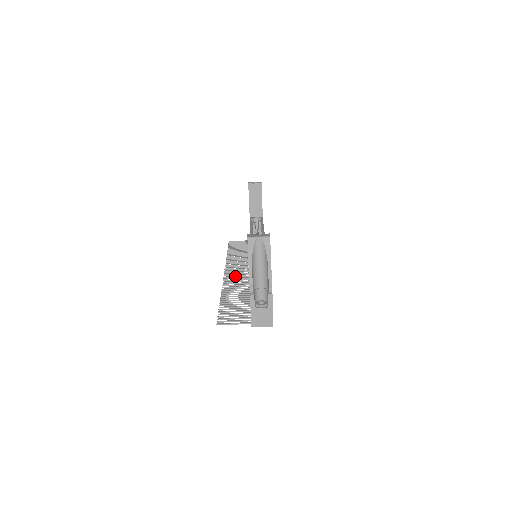
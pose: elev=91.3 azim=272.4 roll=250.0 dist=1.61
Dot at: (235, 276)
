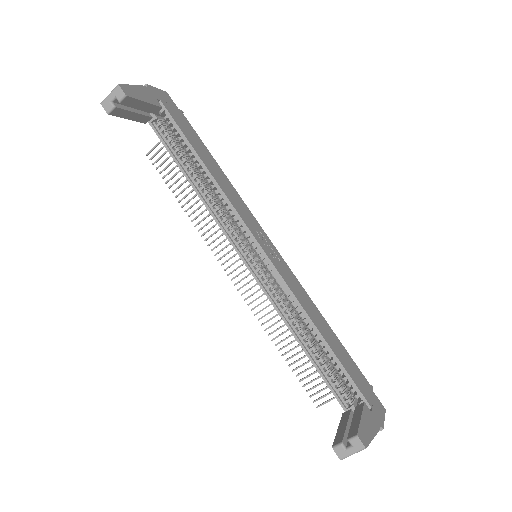
Dot at: (249, 282)
